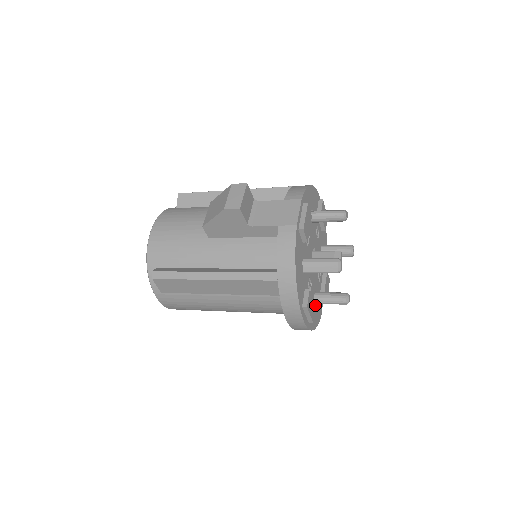
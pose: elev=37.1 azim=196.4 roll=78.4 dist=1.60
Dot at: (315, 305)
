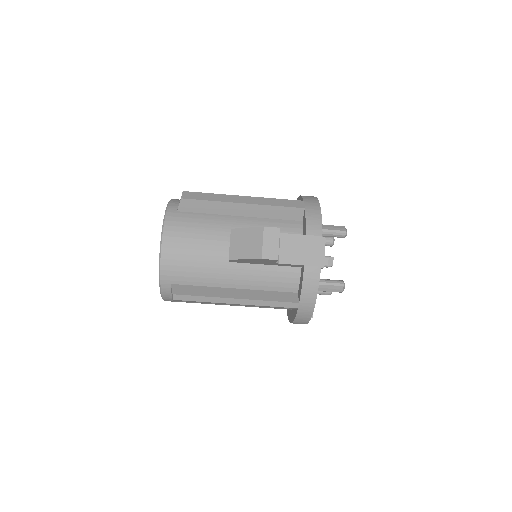
Dot at: occluded
